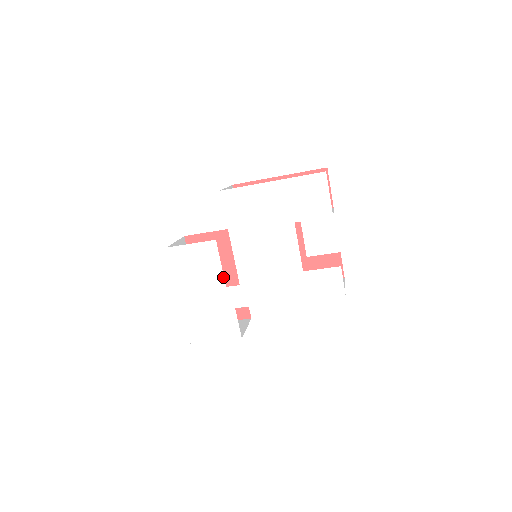
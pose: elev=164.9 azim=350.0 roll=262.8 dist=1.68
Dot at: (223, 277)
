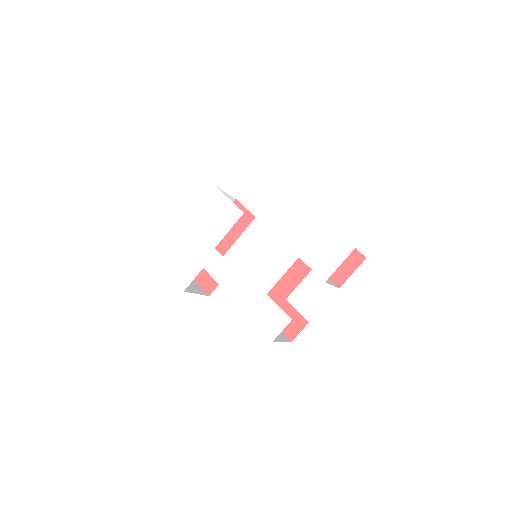
Dot at: (220, 240)
